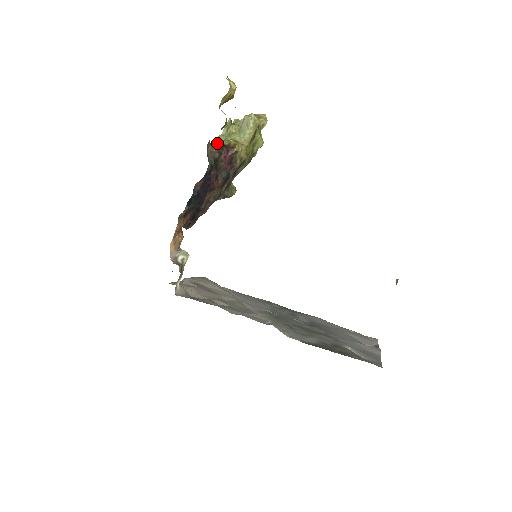
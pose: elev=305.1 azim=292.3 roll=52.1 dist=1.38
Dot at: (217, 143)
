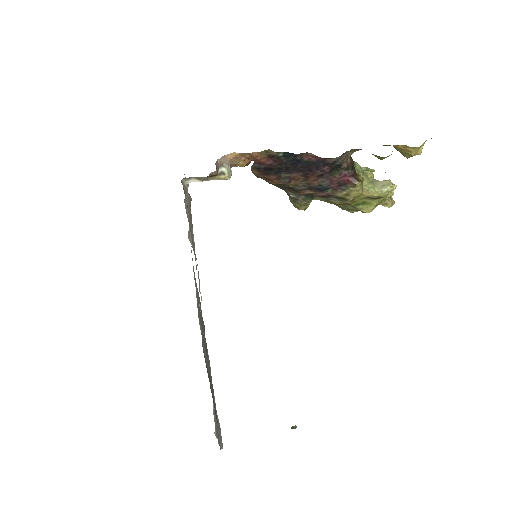
Dot at: occluded
